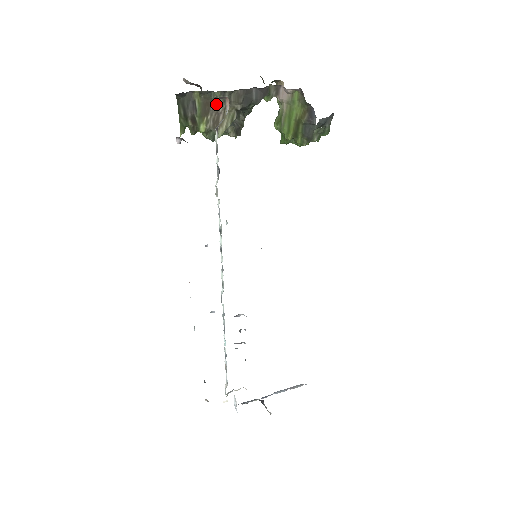
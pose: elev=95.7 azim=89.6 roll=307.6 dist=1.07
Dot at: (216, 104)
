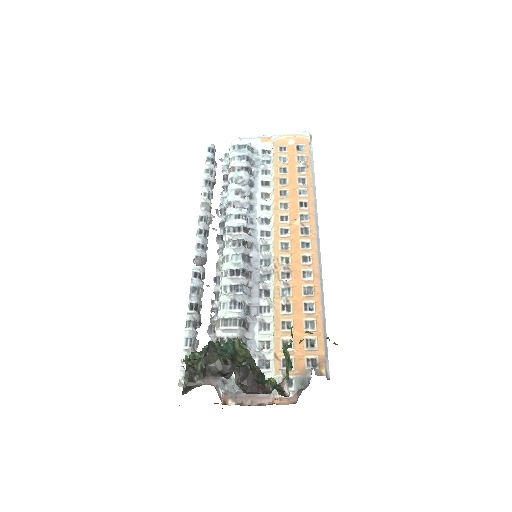
Dot at: occluded
